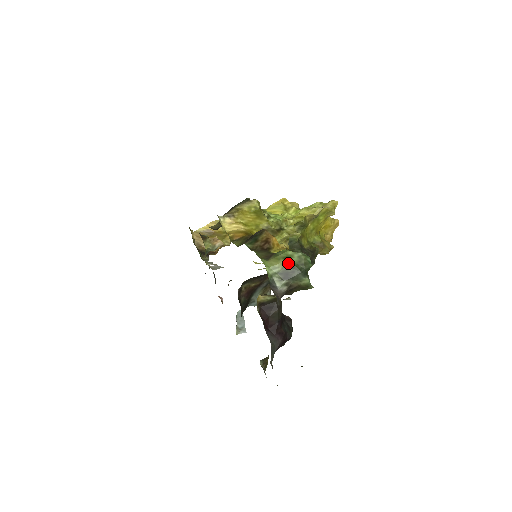
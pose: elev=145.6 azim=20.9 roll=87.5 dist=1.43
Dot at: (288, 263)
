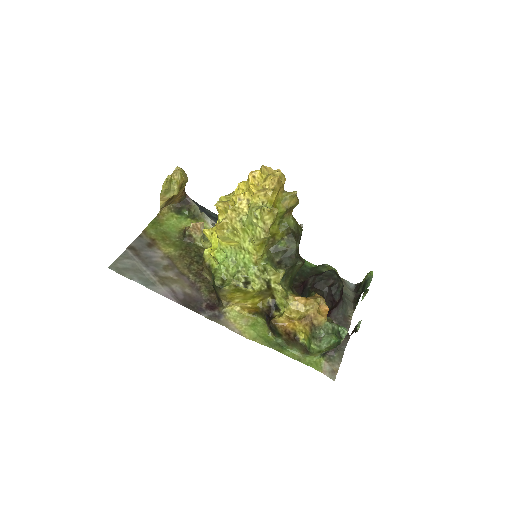
Dot at: occluded
